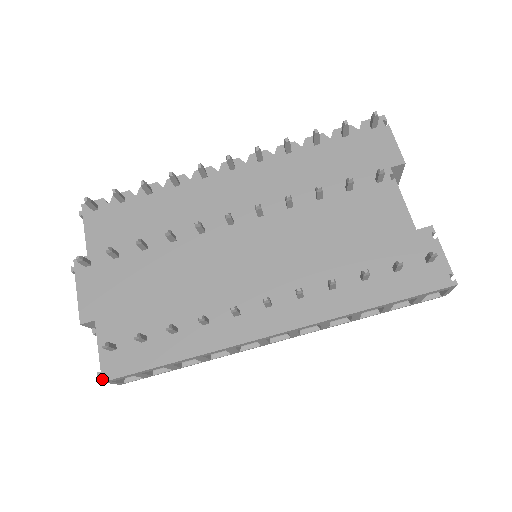
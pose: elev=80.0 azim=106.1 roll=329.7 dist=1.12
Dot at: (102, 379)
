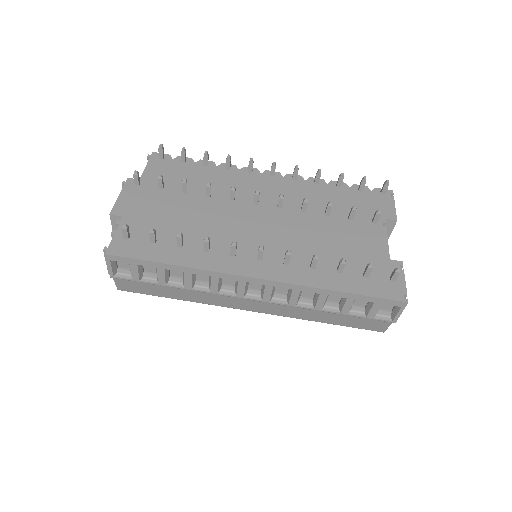
Dot at: (106, 252)
